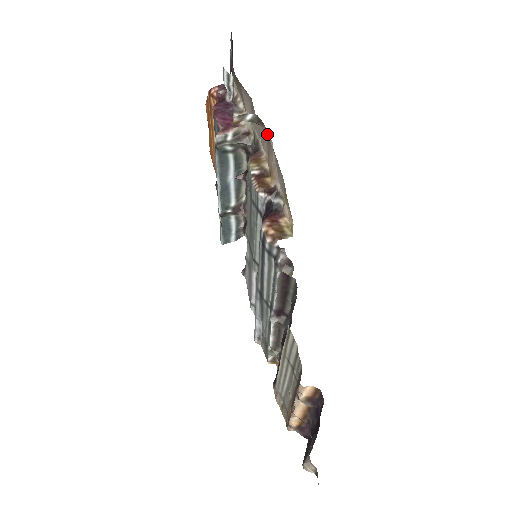
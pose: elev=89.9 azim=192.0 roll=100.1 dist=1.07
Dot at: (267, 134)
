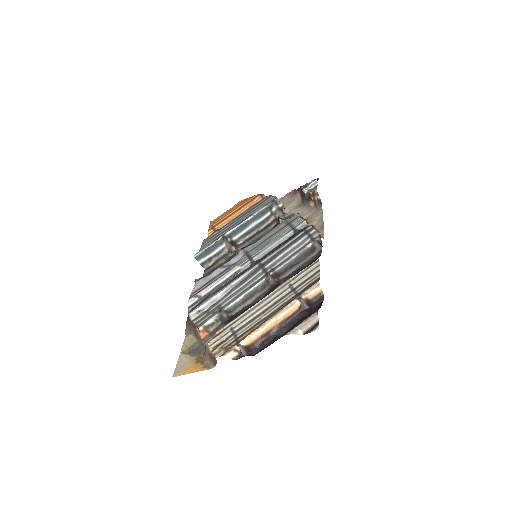
Dot at: (316, 210)
